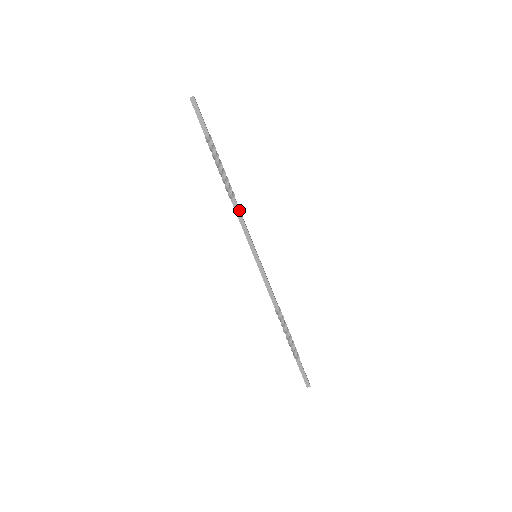
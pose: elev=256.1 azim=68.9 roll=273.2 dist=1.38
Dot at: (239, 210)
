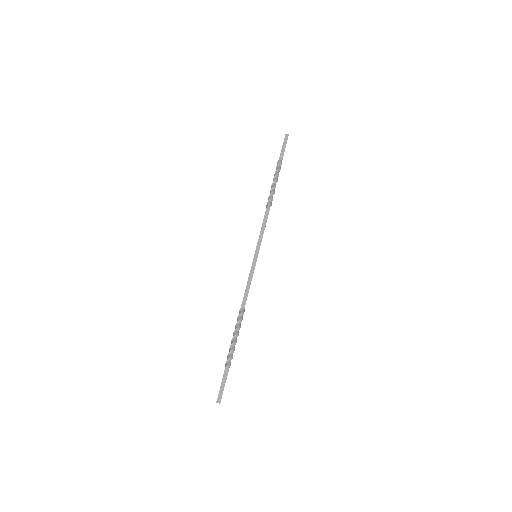
Dot at: occluded
